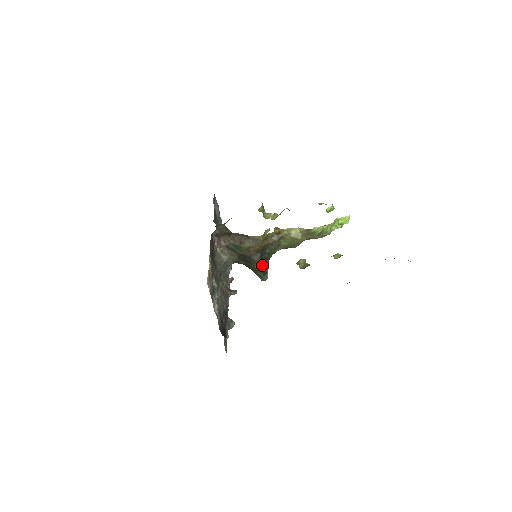
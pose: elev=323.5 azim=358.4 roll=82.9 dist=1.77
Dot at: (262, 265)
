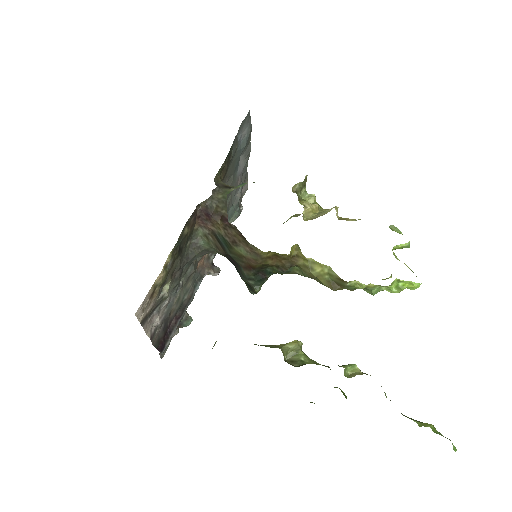
Dot at: (253, 284)
